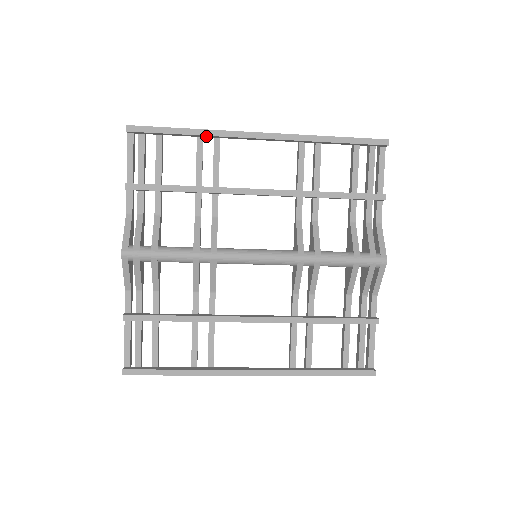
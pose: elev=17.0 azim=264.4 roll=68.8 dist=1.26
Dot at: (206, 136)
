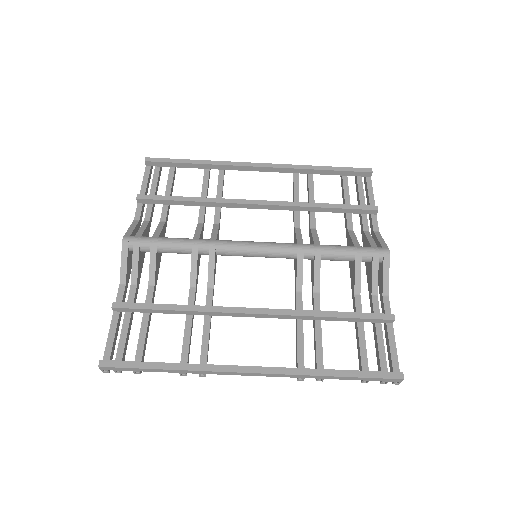
Dot at: (212, 166)
